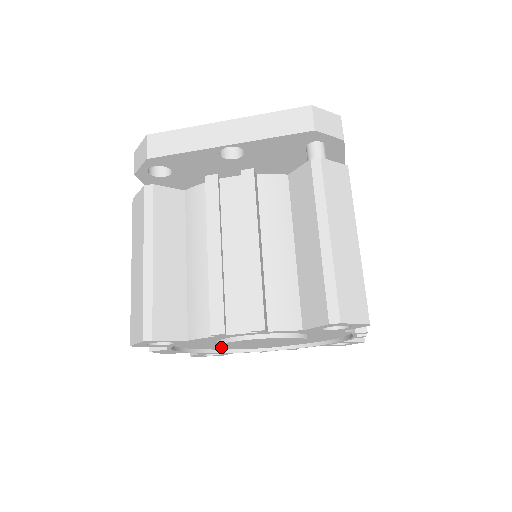
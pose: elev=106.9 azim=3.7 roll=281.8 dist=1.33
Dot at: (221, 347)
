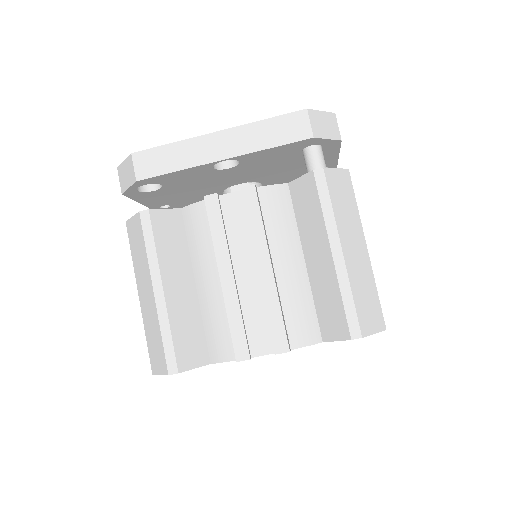
Dot at: occluded
